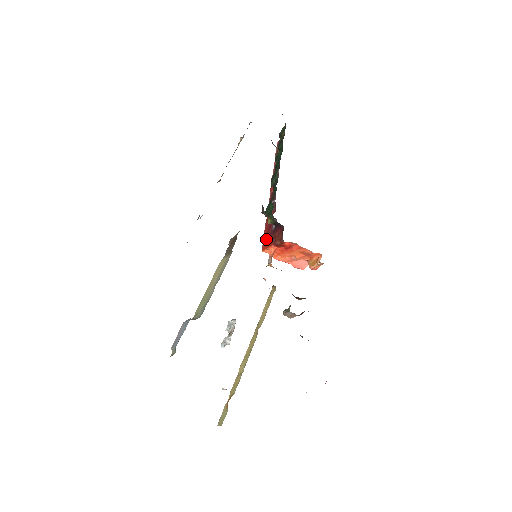
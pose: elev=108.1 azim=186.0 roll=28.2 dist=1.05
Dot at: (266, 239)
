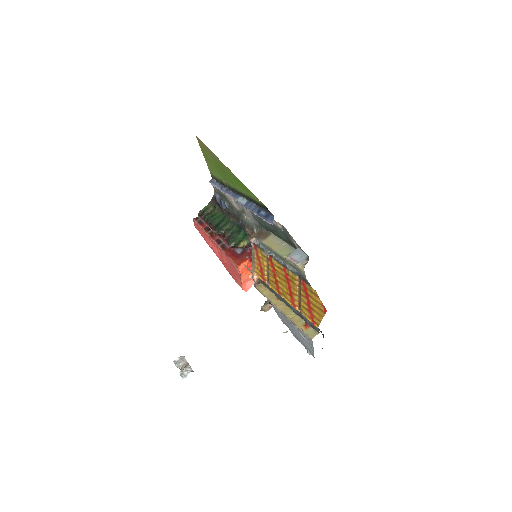
Dot at: (237, 260)
